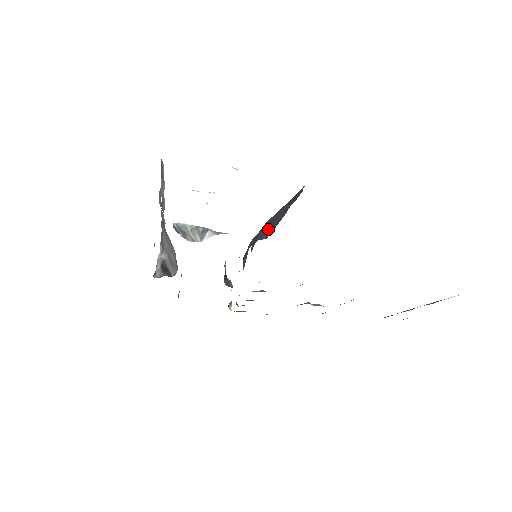
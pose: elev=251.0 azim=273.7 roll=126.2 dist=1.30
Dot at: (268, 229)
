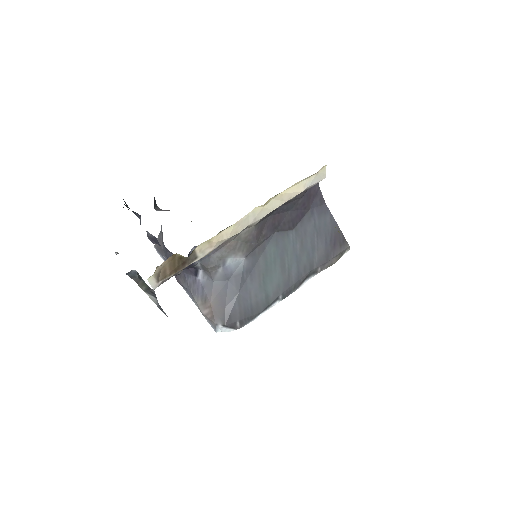
Dot at: (271, 276)
